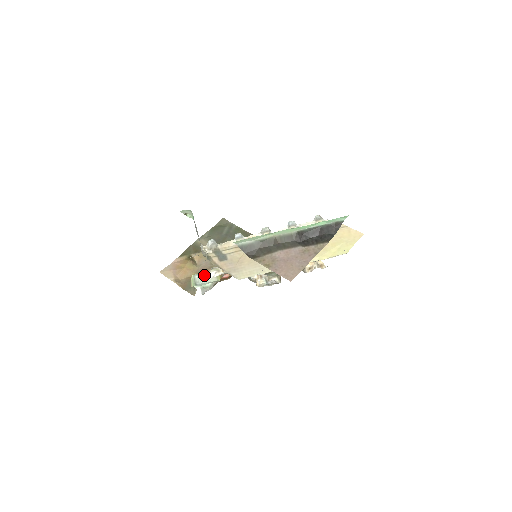
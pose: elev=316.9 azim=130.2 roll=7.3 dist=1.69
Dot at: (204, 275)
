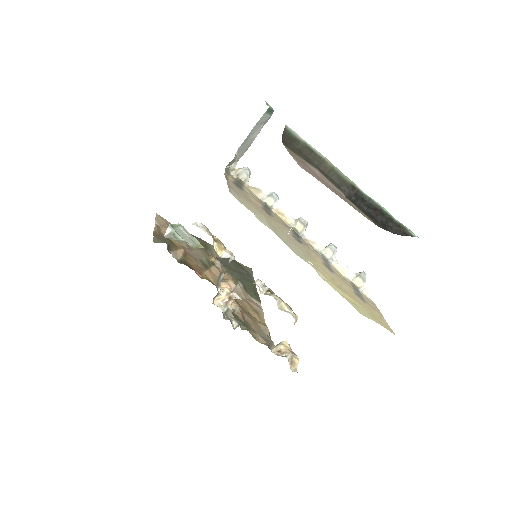
Dot at: (188, 235)
